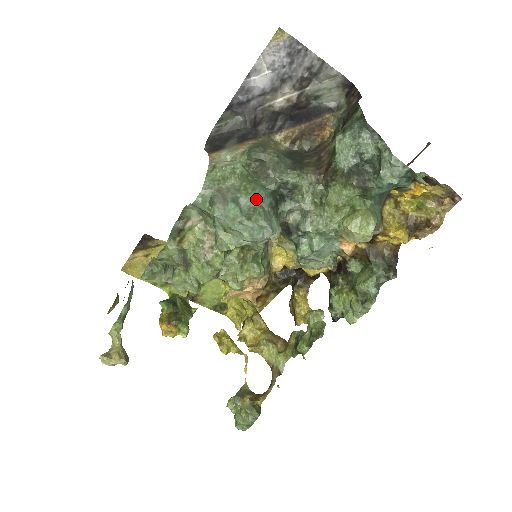
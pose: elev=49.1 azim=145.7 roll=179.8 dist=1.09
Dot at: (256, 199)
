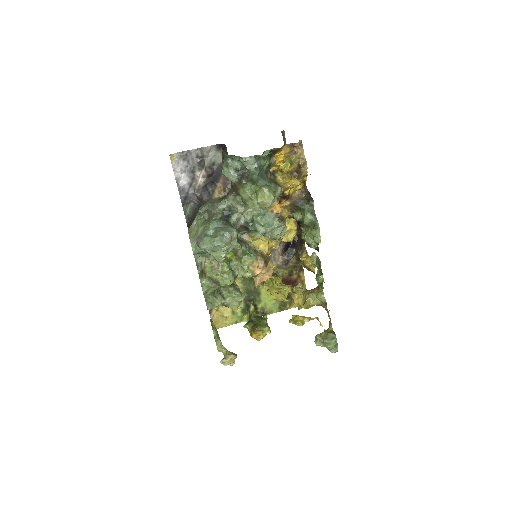
Dot at: (214, 227)
